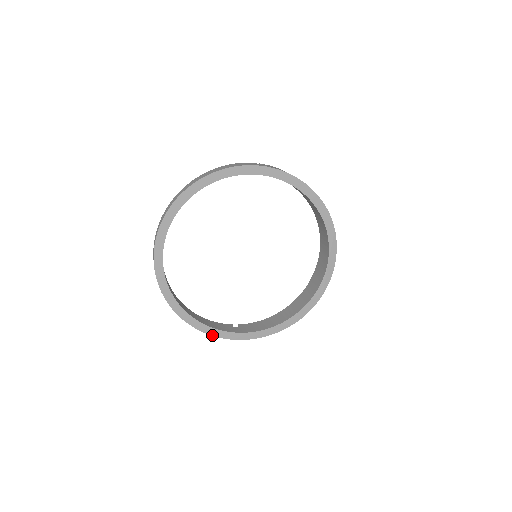
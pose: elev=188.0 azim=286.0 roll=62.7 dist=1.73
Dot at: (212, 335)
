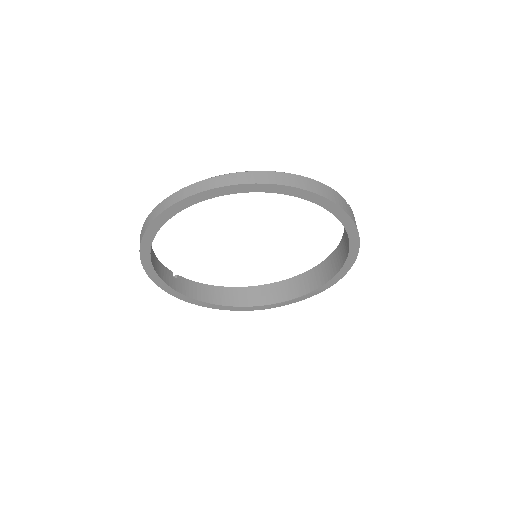
Dot at: (151, 278)
